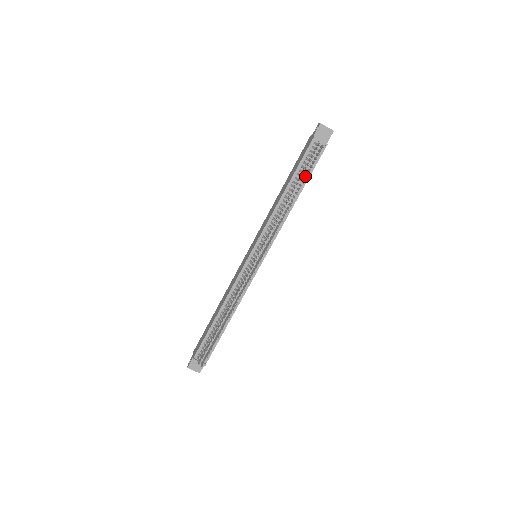
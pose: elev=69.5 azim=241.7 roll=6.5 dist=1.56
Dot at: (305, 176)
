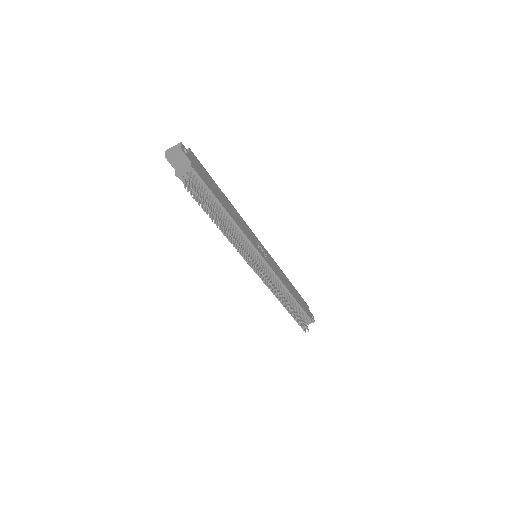
Dot at: (210, 198)
